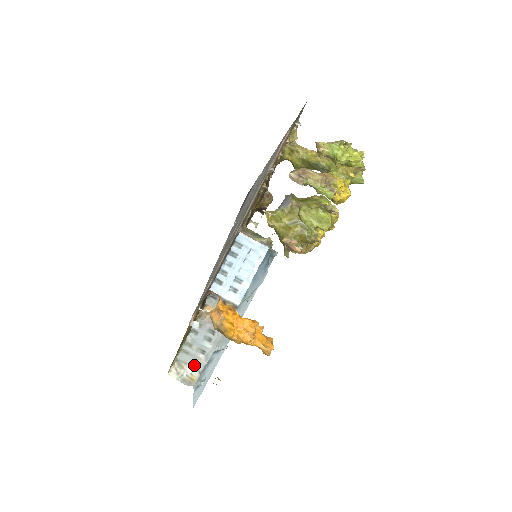
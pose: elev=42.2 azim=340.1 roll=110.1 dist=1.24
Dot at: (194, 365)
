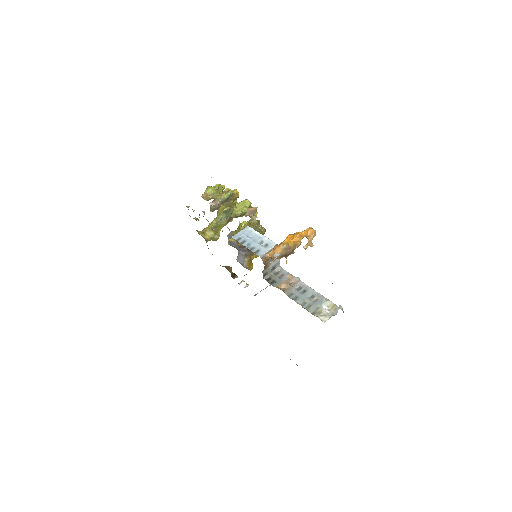
Dot at: (321, 303)
